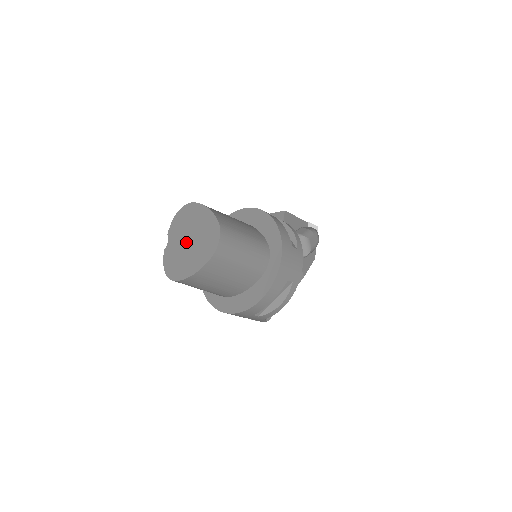
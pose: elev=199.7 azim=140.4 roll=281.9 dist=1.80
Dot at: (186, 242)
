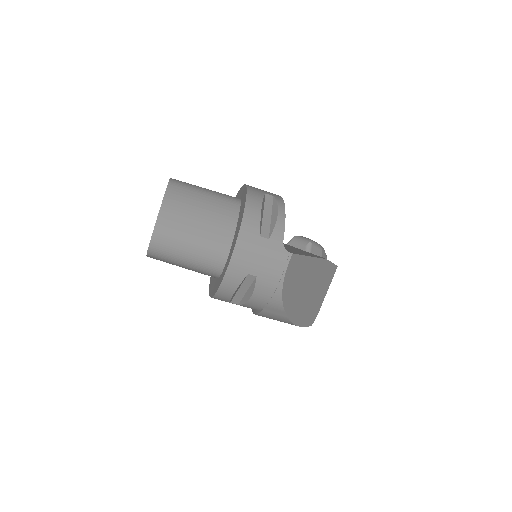
Dot at: occluded
